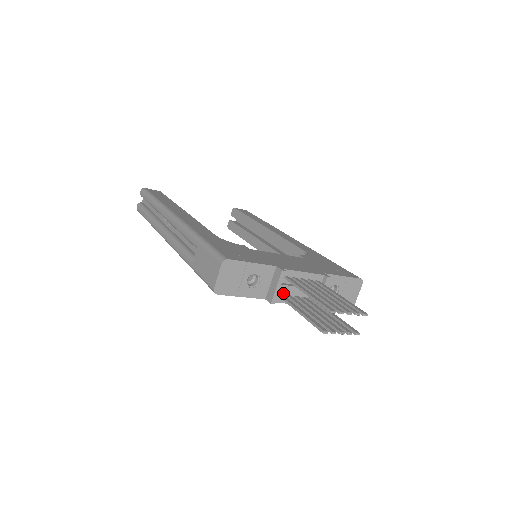
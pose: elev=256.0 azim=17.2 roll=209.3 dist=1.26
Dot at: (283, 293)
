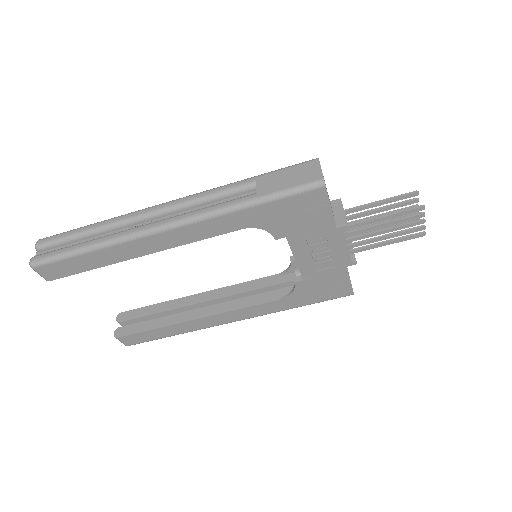
Dot at: occluded
